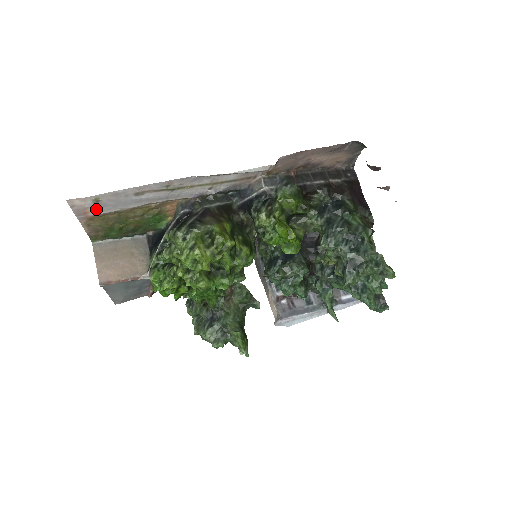
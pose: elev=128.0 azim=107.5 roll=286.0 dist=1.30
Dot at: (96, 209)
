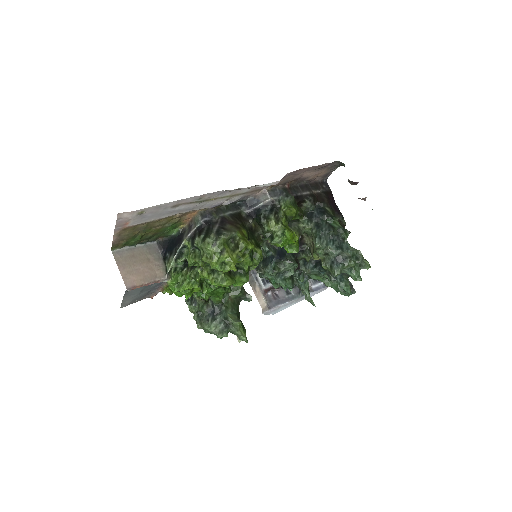
Dot at: (135, 220)
